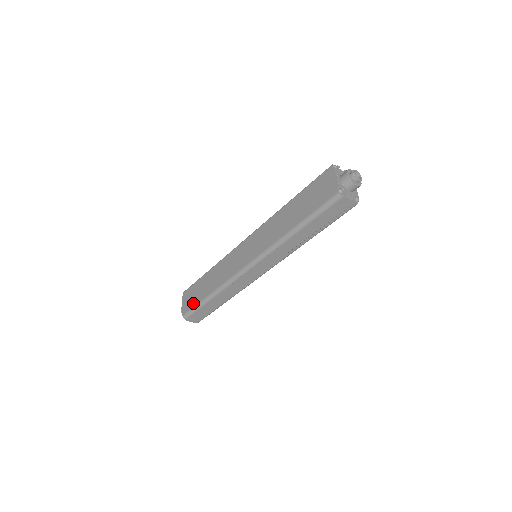
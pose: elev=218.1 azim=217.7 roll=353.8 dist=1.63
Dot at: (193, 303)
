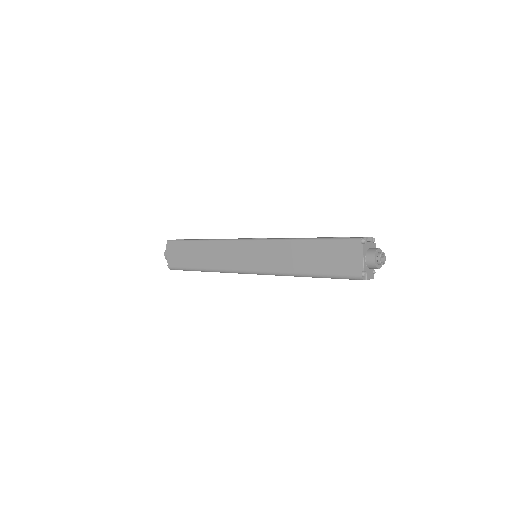
Dot at: (181, 263)
